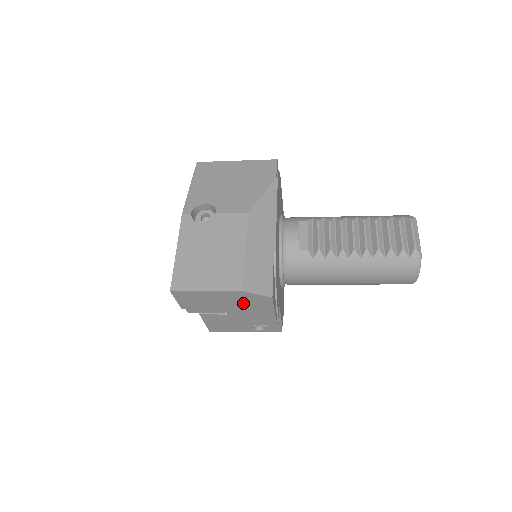
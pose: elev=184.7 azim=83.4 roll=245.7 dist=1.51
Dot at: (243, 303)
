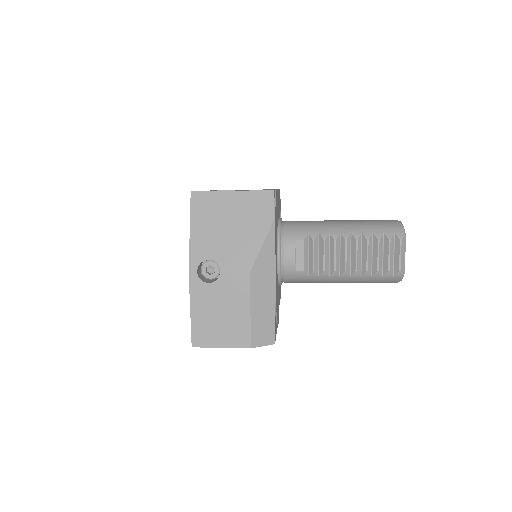
Dot at: occluded
